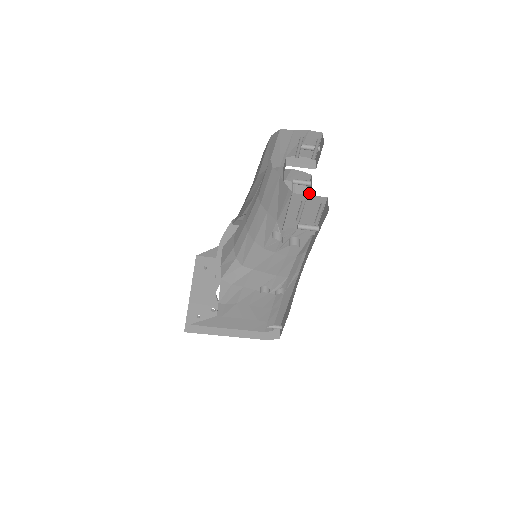
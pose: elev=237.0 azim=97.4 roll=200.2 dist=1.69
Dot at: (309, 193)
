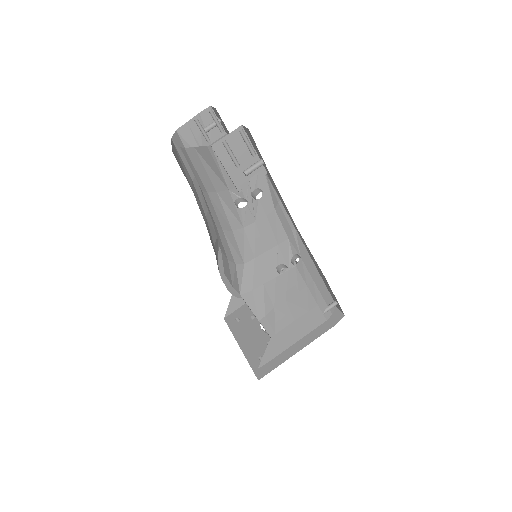
Dot at: occluded
